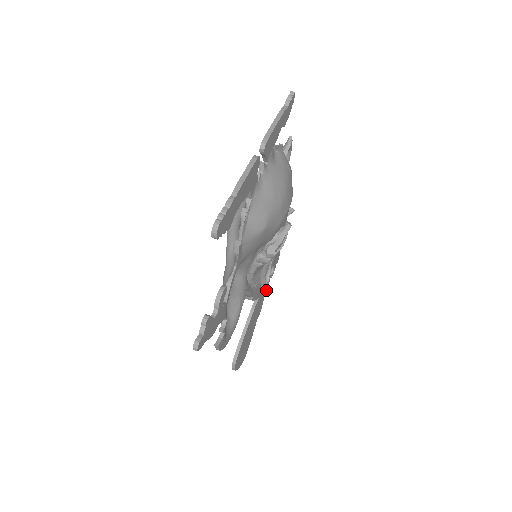
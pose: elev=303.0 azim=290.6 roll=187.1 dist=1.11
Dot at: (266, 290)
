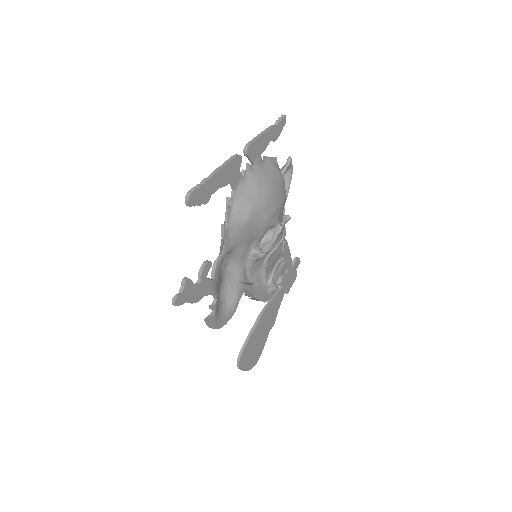
Dot at: (280, 304)
